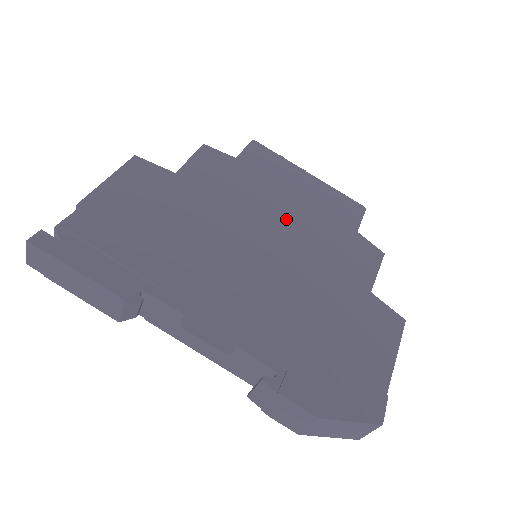
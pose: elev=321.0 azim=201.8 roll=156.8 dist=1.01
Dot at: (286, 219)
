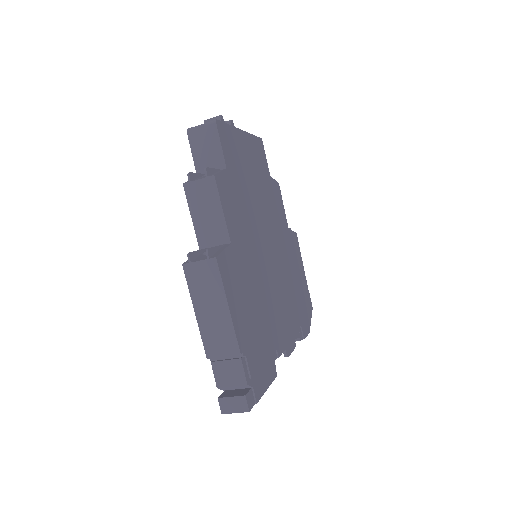
Dot at: (261, 211)
